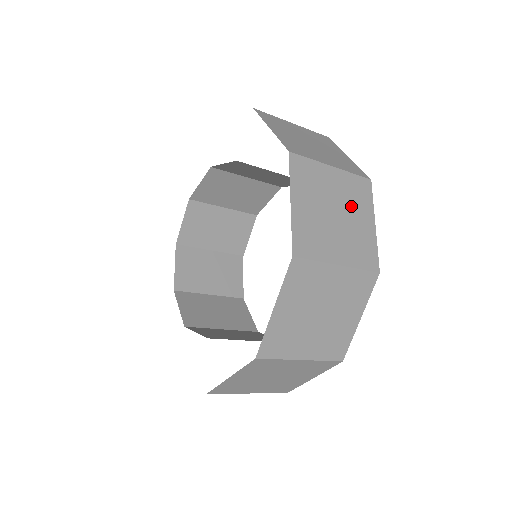
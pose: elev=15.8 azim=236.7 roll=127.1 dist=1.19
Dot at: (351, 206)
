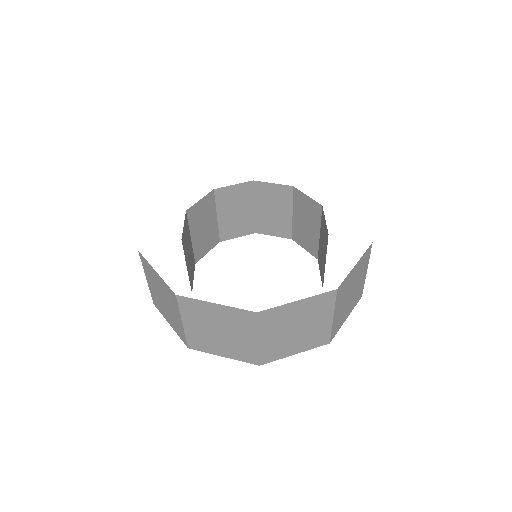
Dot at: (353, 298)
